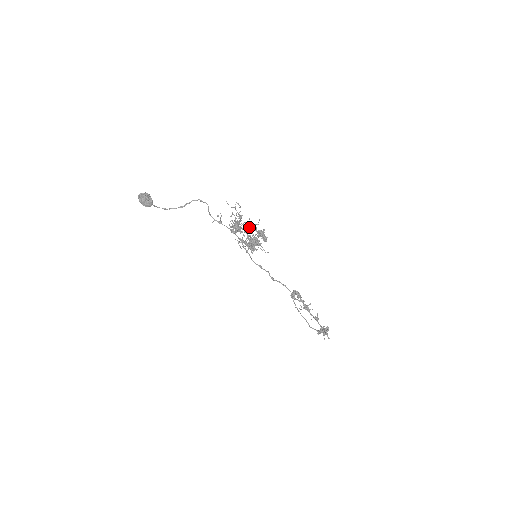
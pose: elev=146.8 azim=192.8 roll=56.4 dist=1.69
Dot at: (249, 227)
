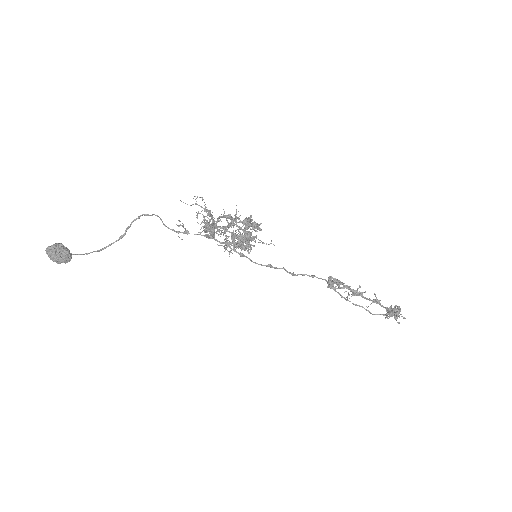
Dot at: (227, 222)
